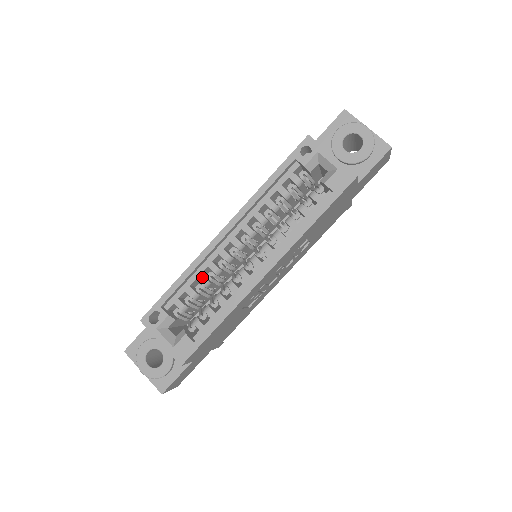
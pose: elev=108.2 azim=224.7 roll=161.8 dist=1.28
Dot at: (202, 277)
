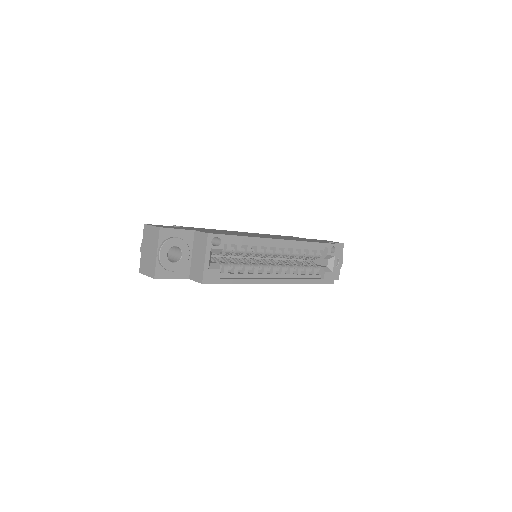
Dot at: occluded
